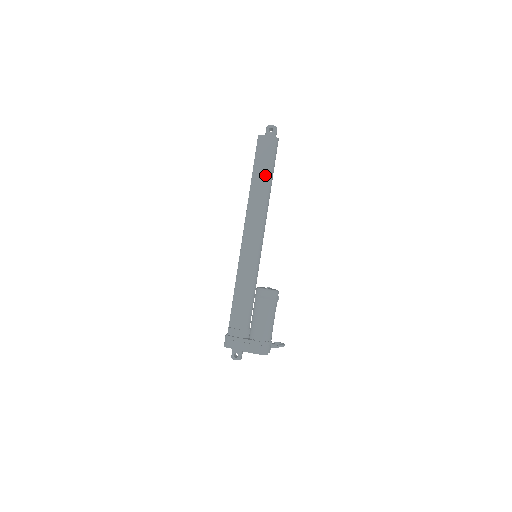
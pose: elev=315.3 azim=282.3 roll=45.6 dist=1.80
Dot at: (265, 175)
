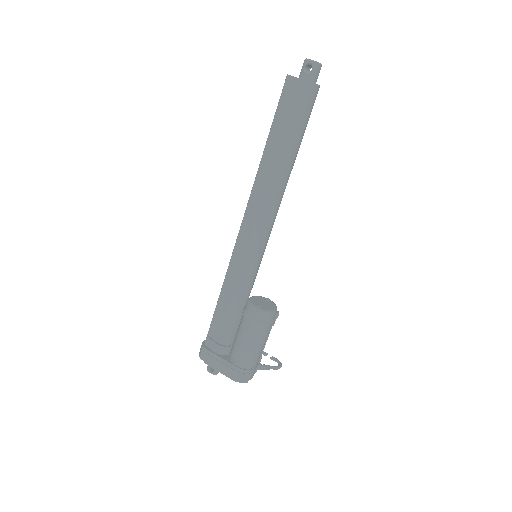
Dot at: (284, 145)
